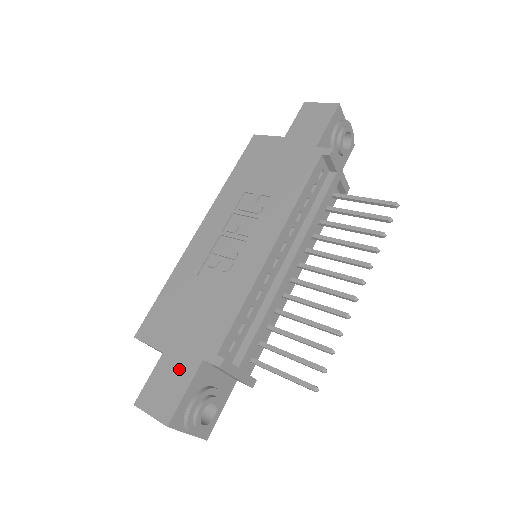
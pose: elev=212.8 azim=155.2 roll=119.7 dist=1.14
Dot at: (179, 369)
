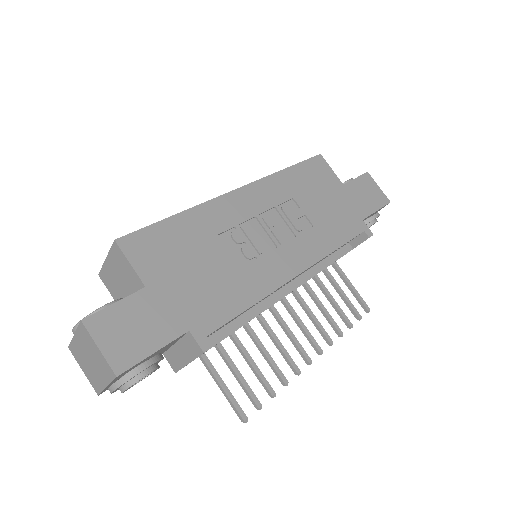
Dot at: (158, 321)
